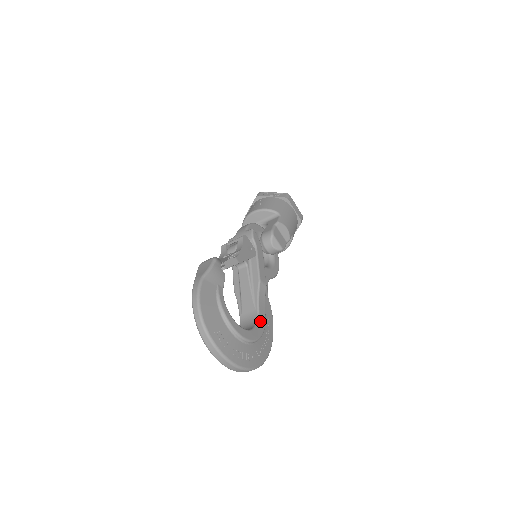
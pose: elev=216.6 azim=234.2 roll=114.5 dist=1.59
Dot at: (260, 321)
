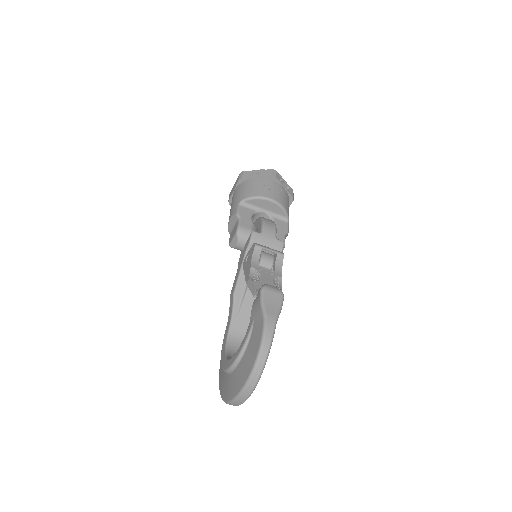
Dot at: occluded
